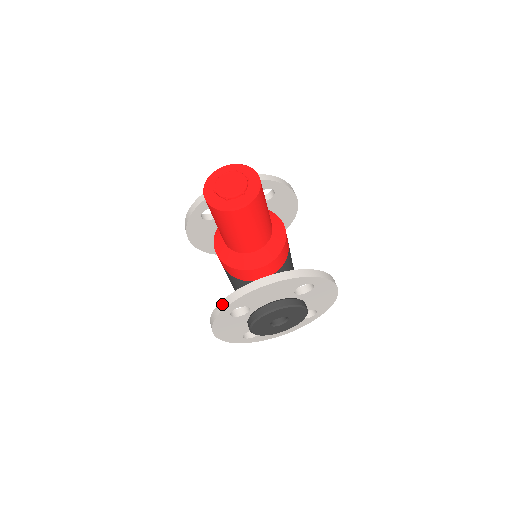
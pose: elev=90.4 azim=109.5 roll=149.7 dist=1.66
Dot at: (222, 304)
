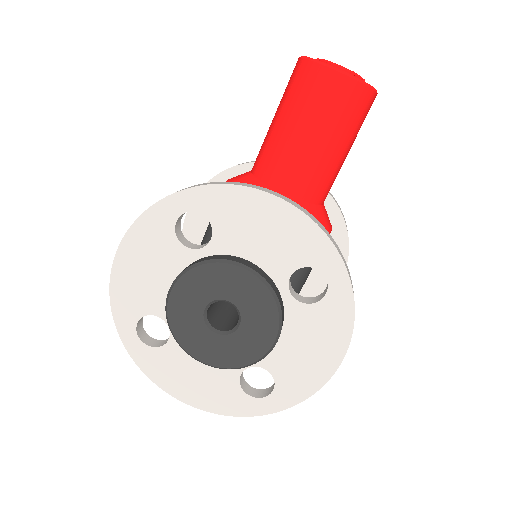
Dot at: occluded
